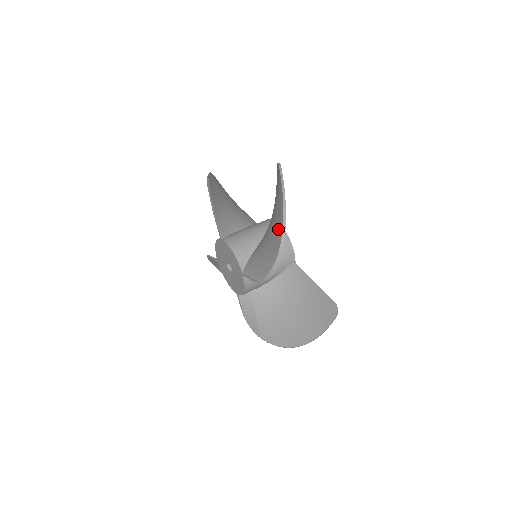
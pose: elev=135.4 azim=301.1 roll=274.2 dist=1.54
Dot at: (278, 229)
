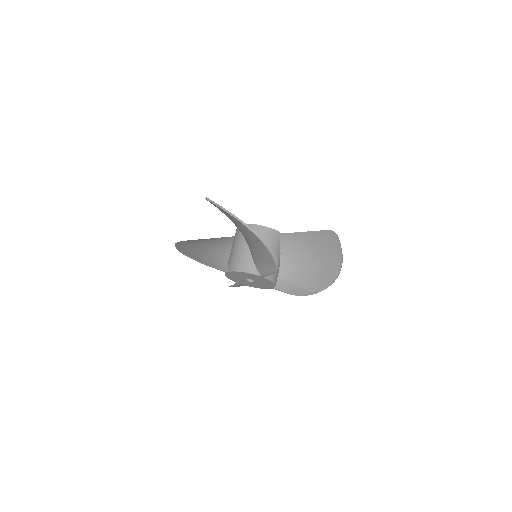
Dot at: (329, 276)
